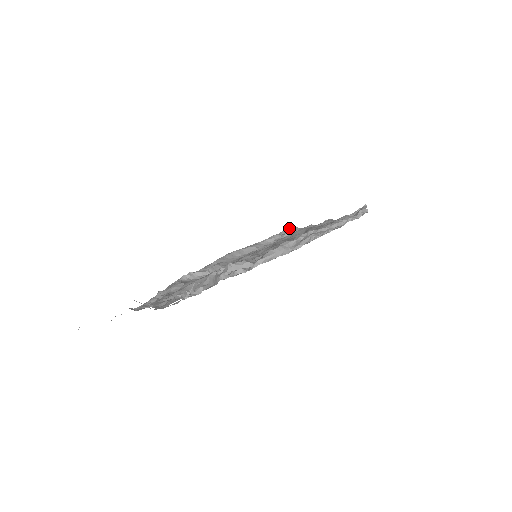
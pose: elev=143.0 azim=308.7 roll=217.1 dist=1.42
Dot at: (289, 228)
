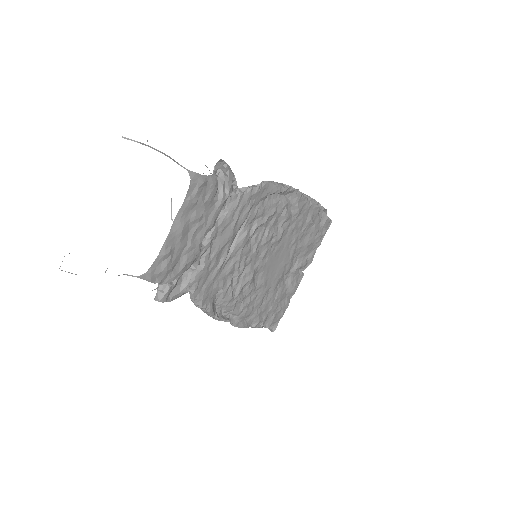
Dot at: occluded
